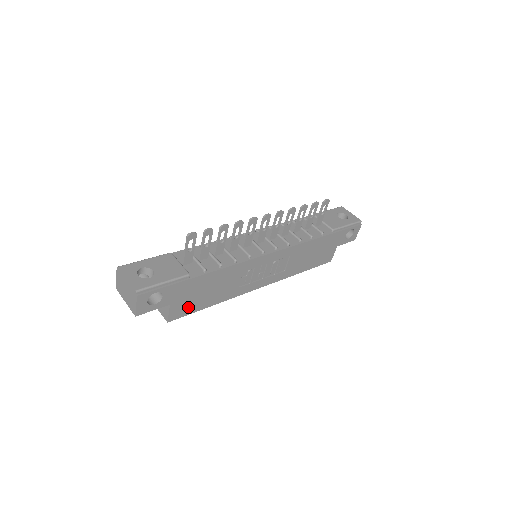
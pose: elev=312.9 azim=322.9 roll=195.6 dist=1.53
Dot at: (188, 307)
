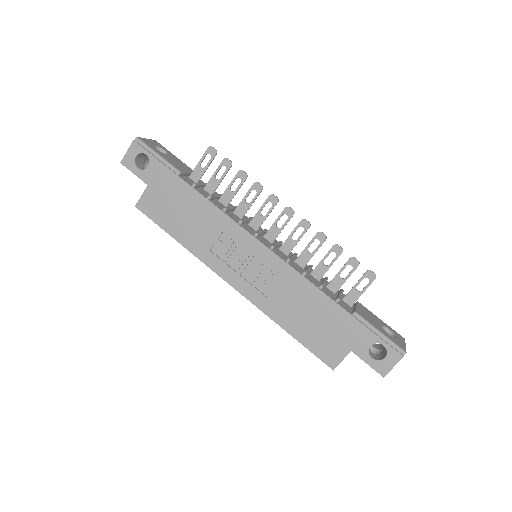
Dot at: (158, 211)
